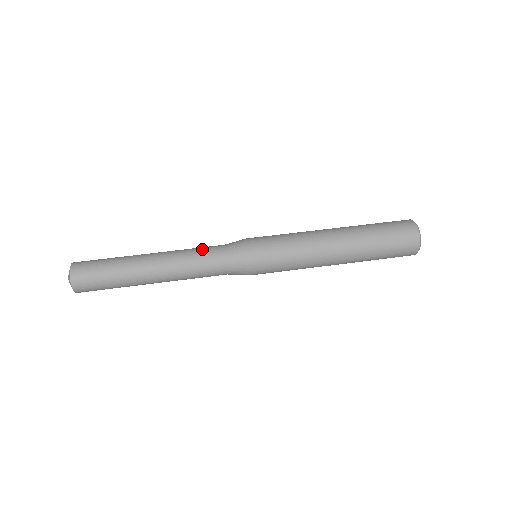
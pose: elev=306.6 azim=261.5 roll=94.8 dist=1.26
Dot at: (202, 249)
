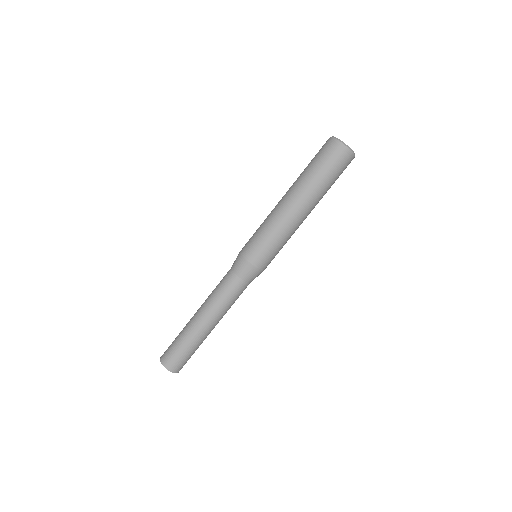
Dot at: (222, 286)
